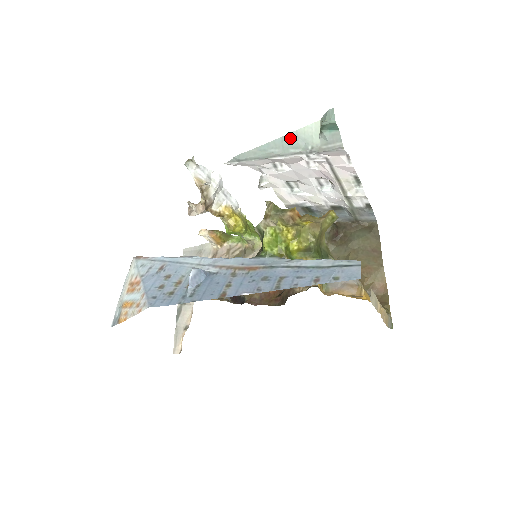
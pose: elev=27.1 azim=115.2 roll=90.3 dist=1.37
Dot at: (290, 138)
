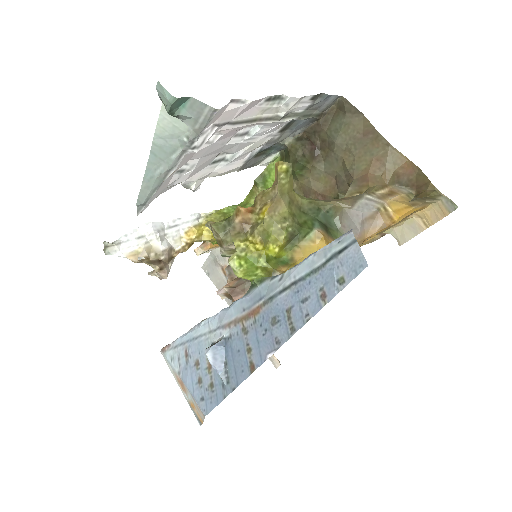
Dot at: (158, 146)
